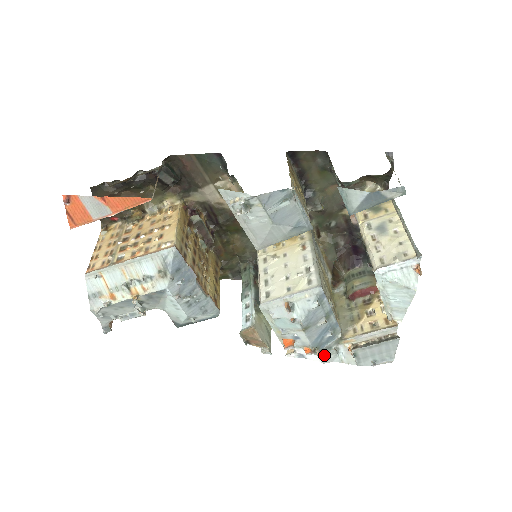
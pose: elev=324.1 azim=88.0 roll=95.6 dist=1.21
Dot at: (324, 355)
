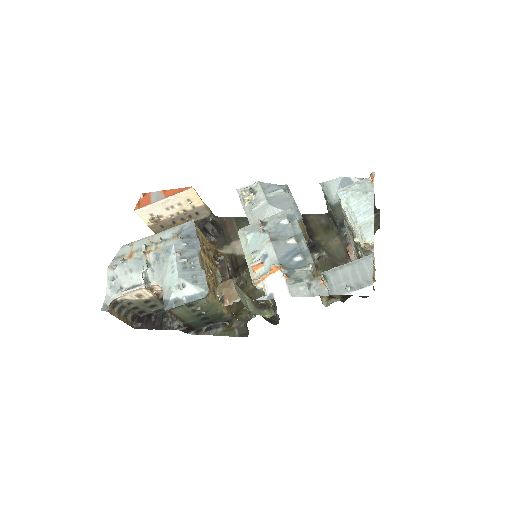
Dot at: (293, 285)
